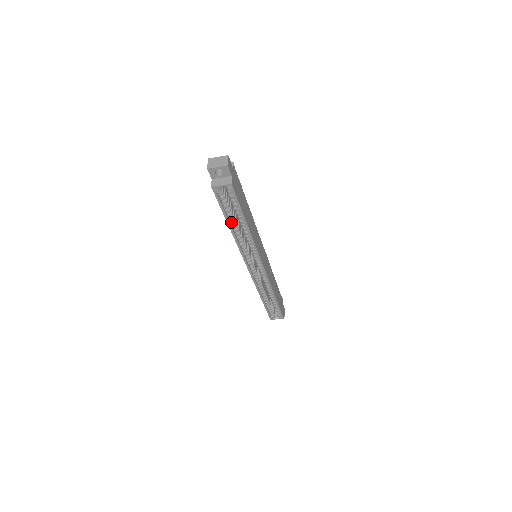
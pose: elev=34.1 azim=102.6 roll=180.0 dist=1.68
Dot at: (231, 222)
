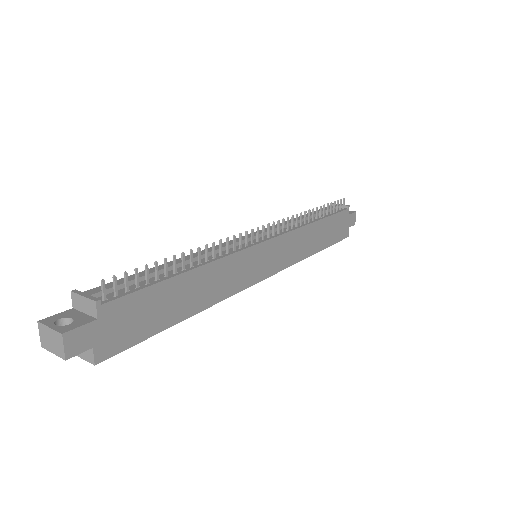
Dot at: occluded
